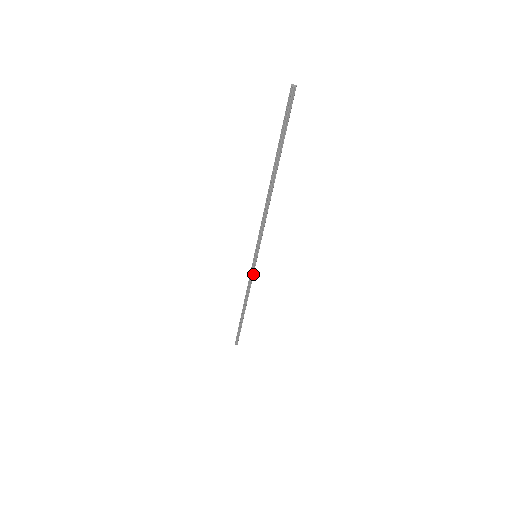
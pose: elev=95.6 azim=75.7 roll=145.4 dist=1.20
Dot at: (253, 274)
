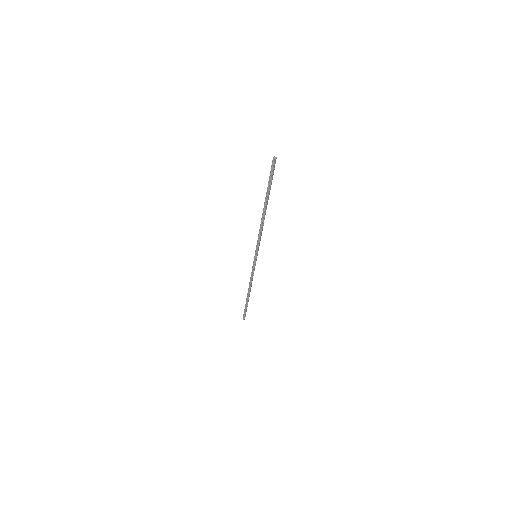
Dot at: (254, 268)
